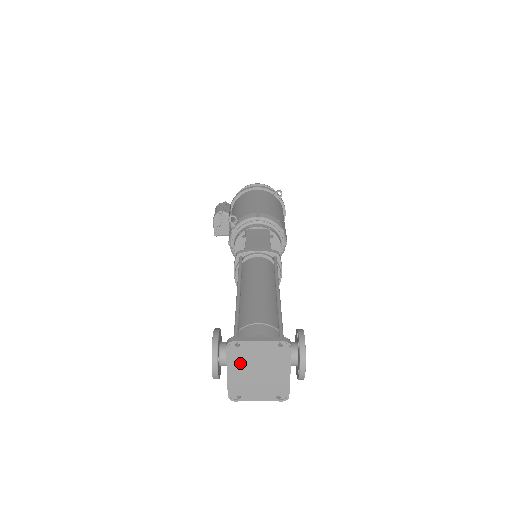
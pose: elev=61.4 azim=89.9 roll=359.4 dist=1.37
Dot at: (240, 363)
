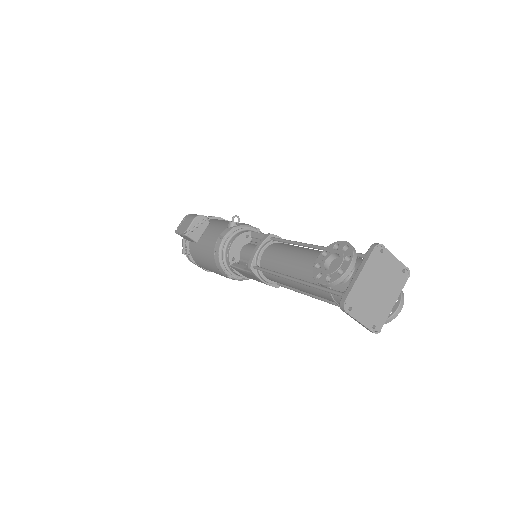
Dot at: (373, 271)
